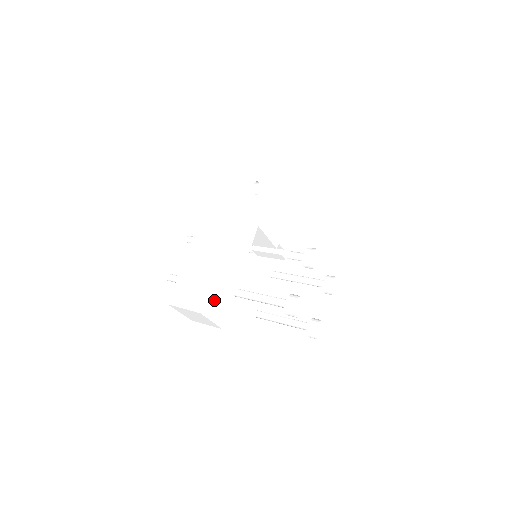
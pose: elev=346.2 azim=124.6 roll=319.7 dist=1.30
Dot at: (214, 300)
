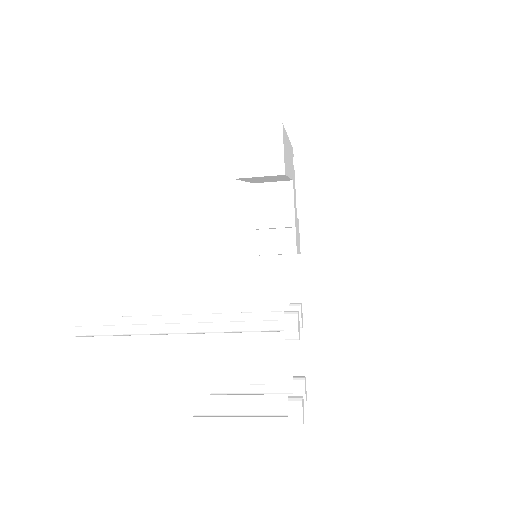
Dot at: (284, 142)
